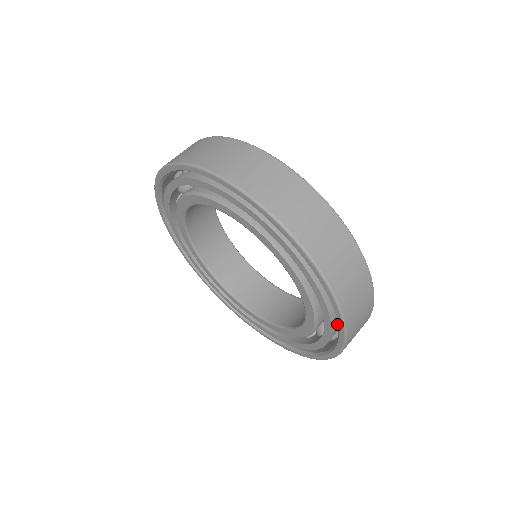
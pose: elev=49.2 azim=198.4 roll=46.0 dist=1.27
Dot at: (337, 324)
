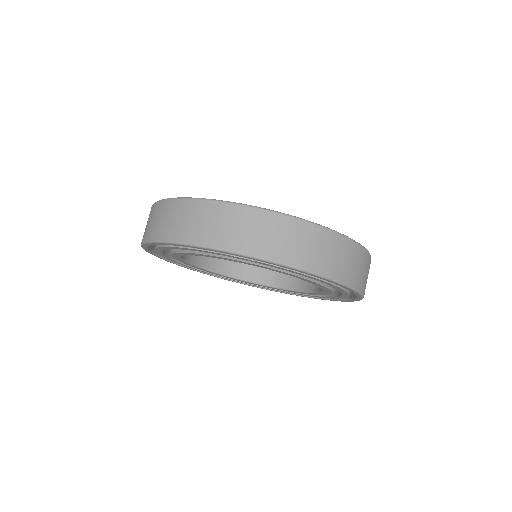
Dot at: occluded
